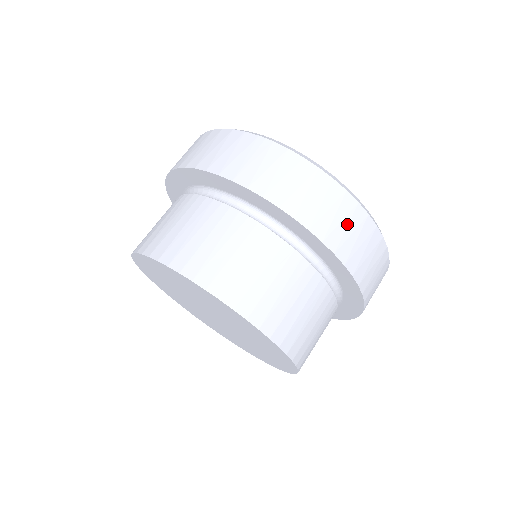
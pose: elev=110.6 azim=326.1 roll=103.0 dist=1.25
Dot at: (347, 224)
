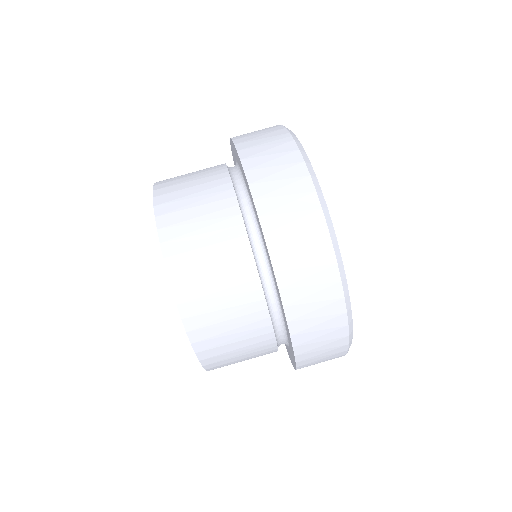
Dot at: (301, 237)
